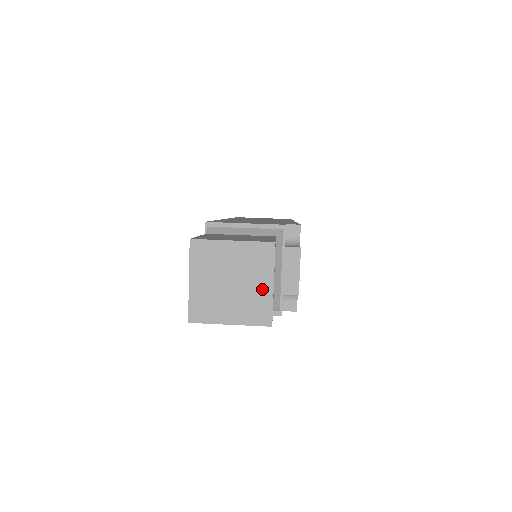
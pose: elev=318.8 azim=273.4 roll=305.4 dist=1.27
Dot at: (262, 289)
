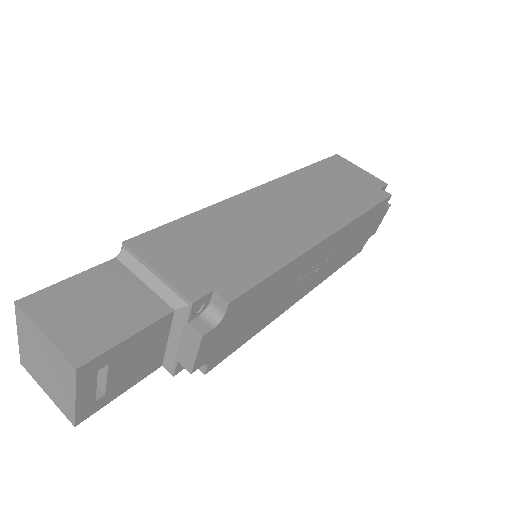
Dot at: (67, 394)
